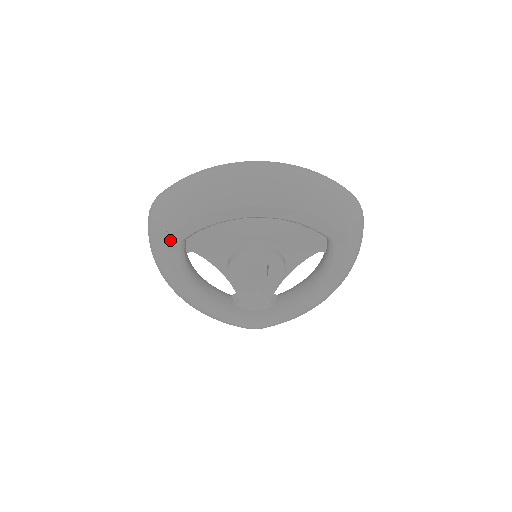
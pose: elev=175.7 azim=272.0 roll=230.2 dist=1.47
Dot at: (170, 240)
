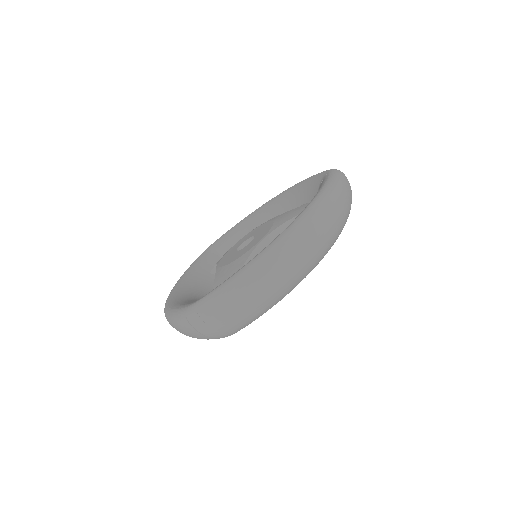
Dot at: occluded
